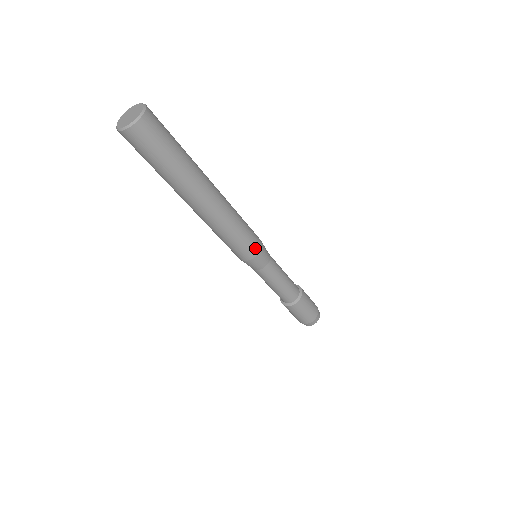
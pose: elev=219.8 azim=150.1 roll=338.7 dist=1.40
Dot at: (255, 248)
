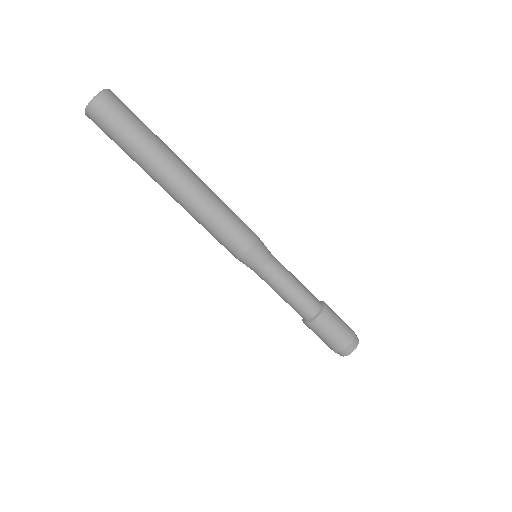
Dot at: (242, 245)
